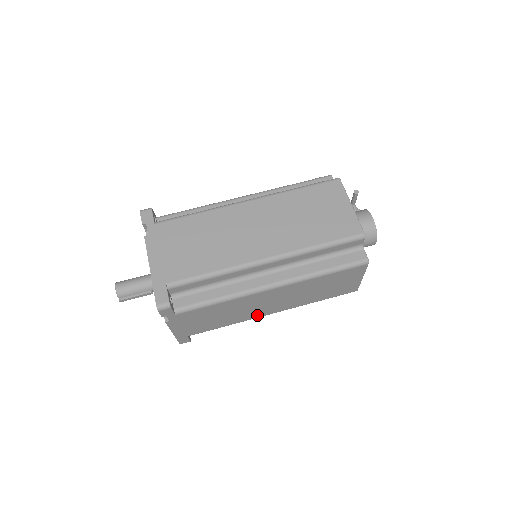
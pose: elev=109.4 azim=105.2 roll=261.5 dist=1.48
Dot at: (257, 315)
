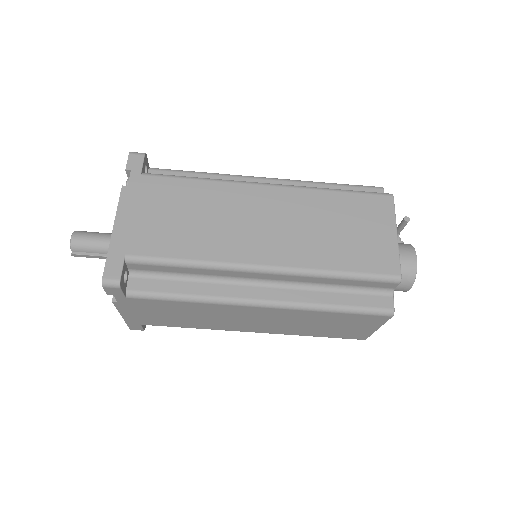
Dot at: (233, 328)
